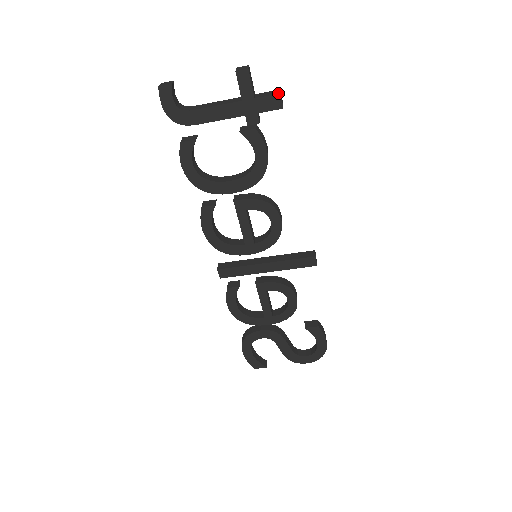
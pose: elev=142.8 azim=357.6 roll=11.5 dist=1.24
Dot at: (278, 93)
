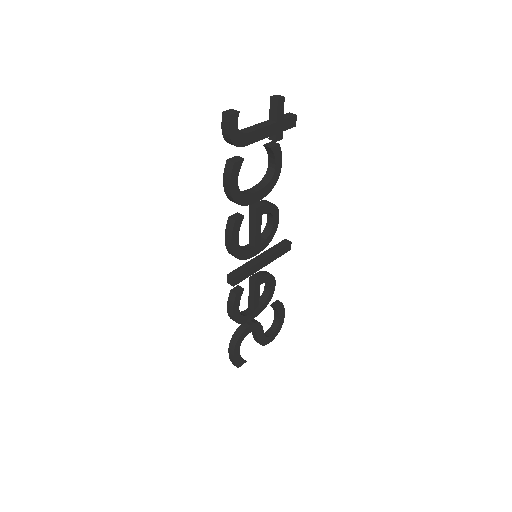
Dot at: (295, 115)
